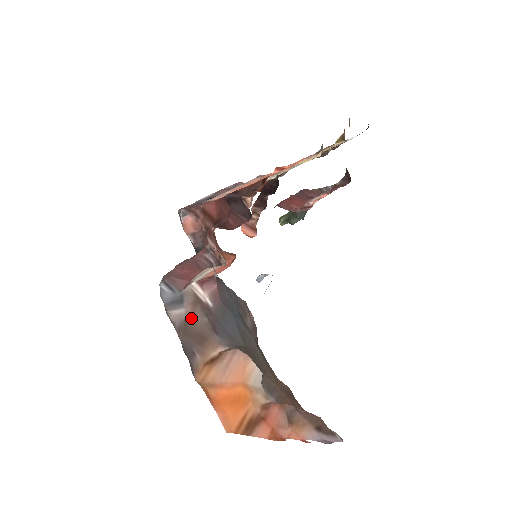
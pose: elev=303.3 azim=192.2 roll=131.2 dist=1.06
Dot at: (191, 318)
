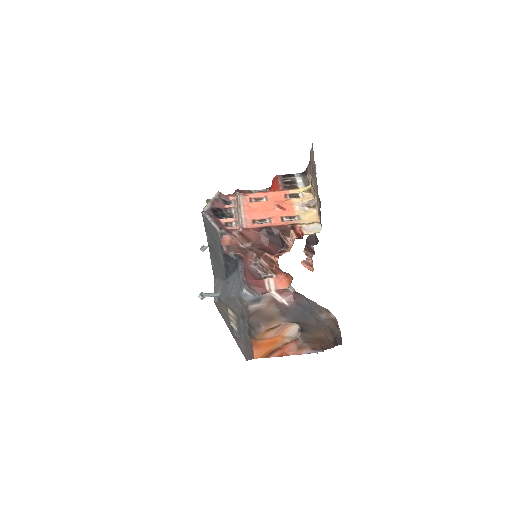
Dot at: (265, 309)
